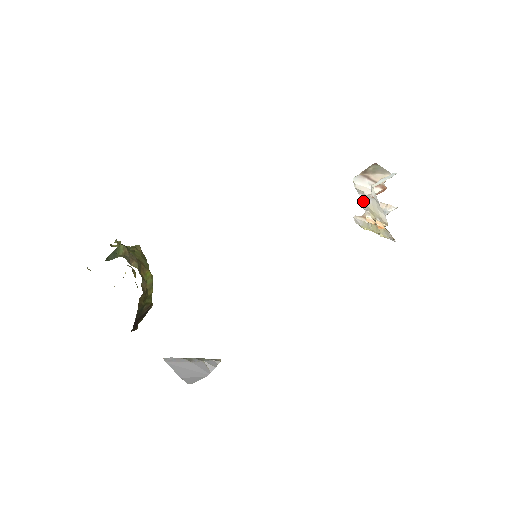
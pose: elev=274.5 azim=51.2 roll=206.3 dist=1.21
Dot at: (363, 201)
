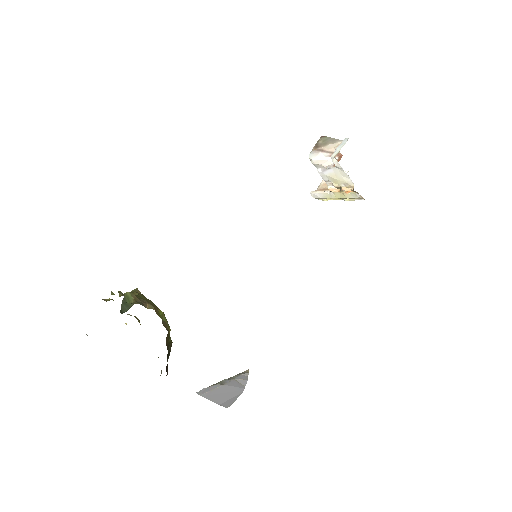
Dot at: (323, 174)
